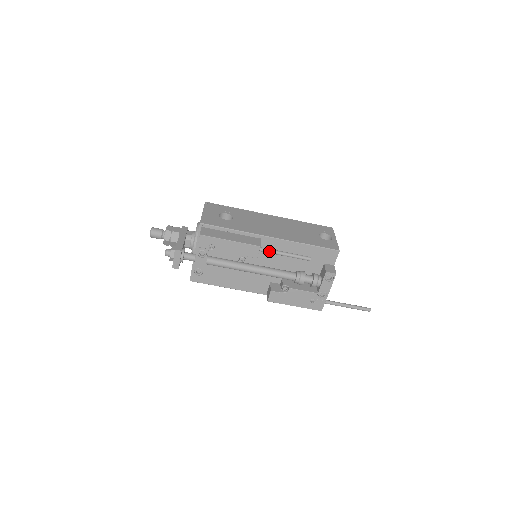
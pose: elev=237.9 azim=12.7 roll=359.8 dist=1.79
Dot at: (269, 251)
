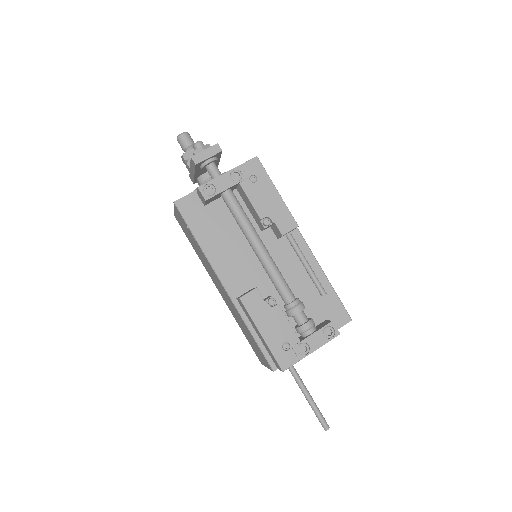
Dot at: (296, 244)
